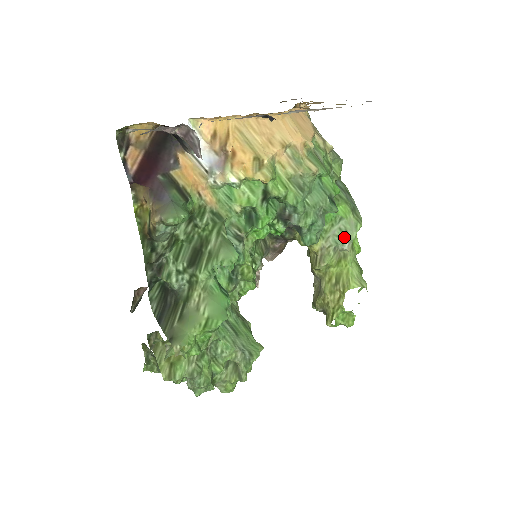
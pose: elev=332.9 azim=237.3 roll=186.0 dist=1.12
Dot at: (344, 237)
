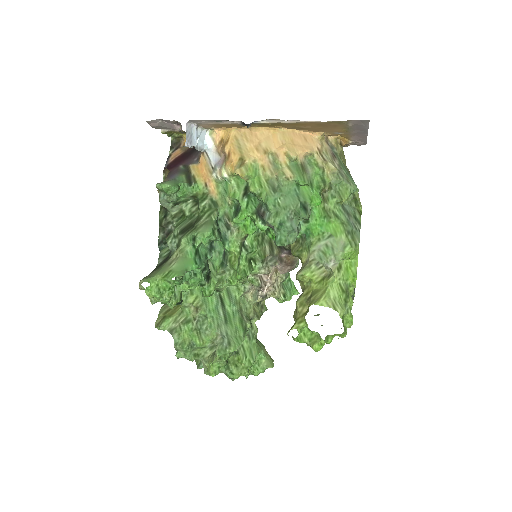
Dot at: (329, 254)
